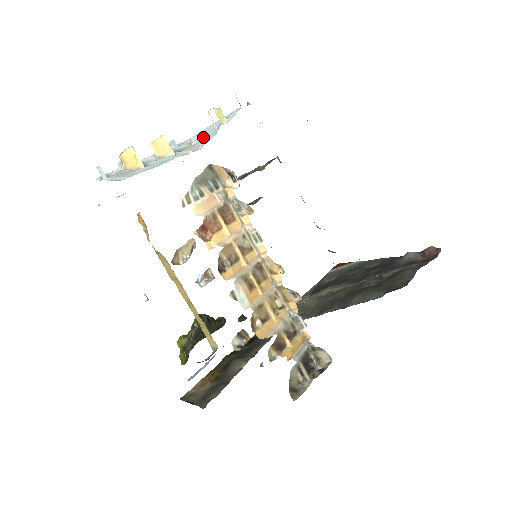
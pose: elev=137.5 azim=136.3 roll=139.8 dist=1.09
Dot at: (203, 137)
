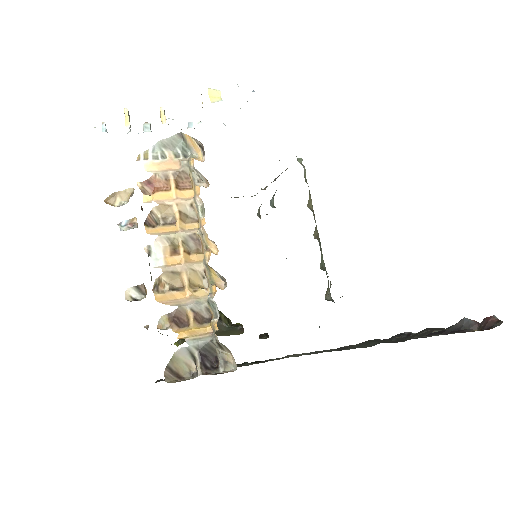
Dot at: occluded
